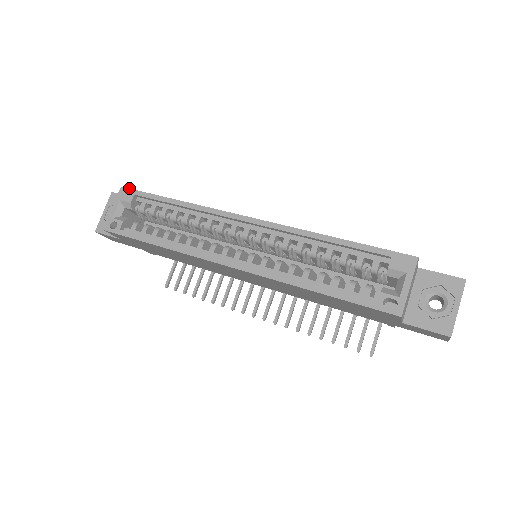
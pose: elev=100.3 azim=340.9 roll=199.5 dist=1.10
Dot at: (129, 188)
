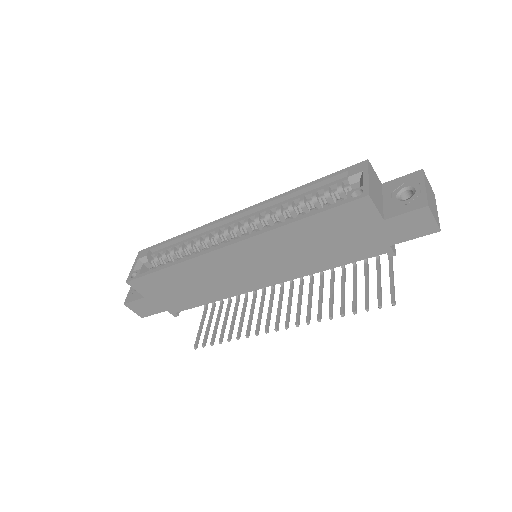
Dot at: occluded
